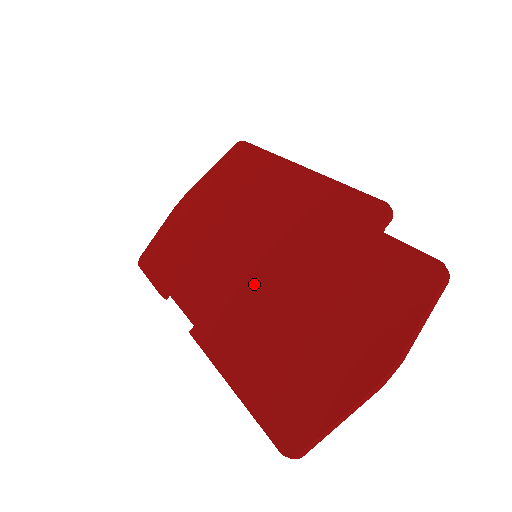
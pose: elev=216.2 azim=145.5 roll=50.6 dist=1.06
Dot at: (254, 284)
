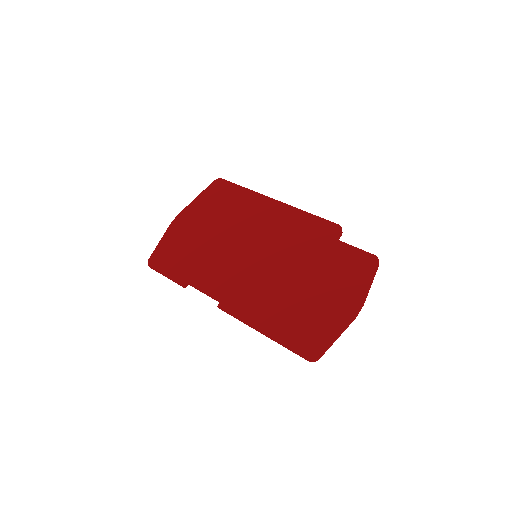
Dot at: (261, 273)
